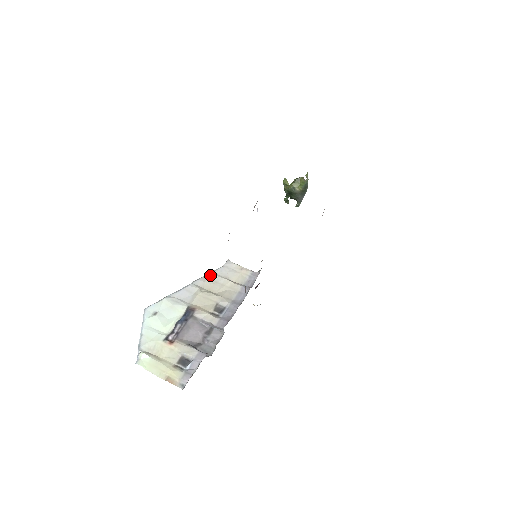
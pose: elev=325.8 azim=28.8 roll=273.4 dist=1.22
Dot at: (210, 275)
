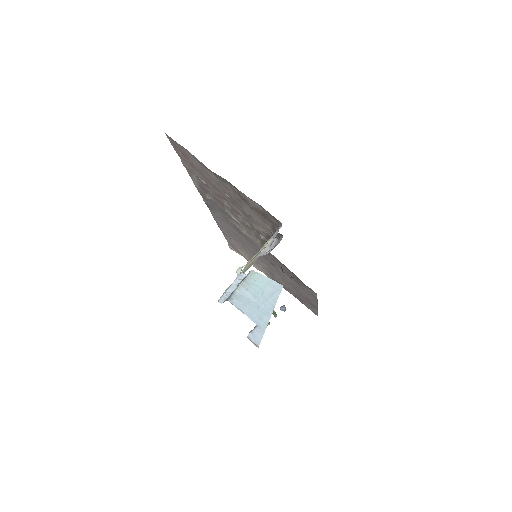
Dot at: occluded
